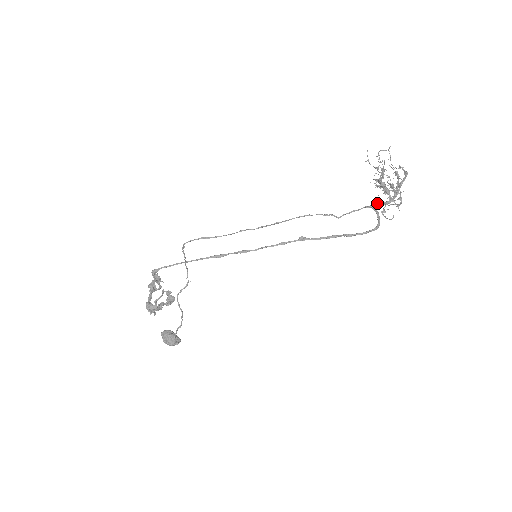
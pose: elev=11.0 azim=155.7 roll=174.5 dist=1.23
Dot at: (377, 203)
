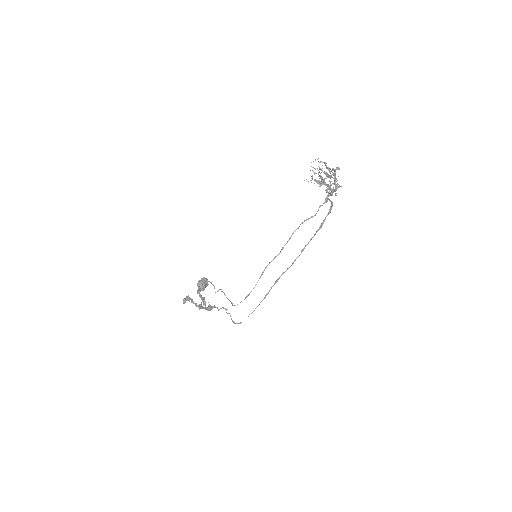
Dot at: occluded
